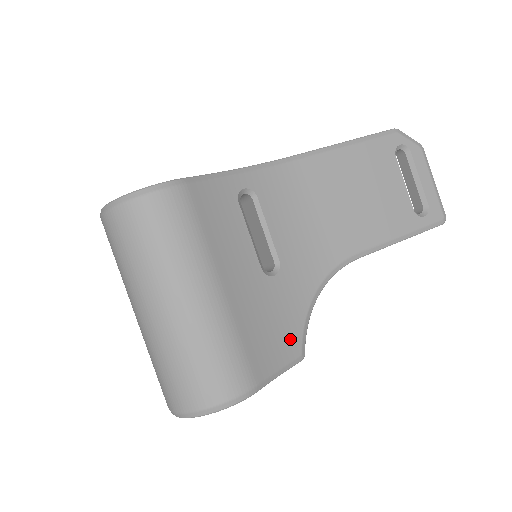
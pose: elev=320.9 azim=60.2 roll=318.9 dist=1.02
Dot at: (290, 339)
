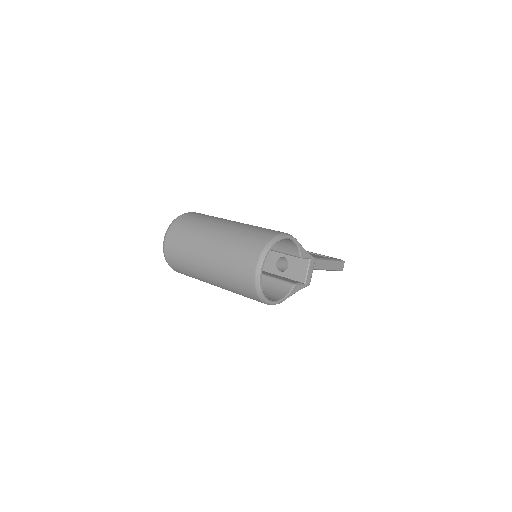
Dot at: occluded
